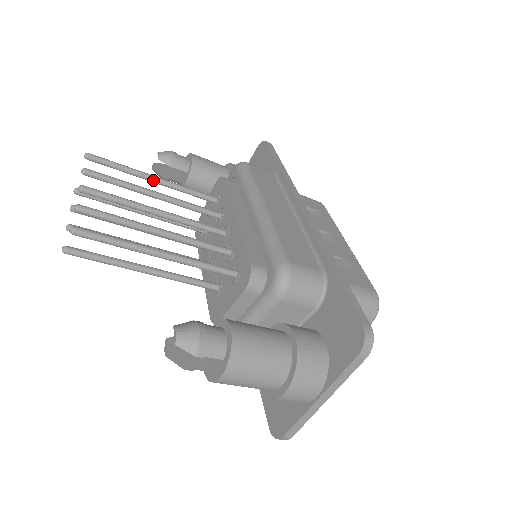
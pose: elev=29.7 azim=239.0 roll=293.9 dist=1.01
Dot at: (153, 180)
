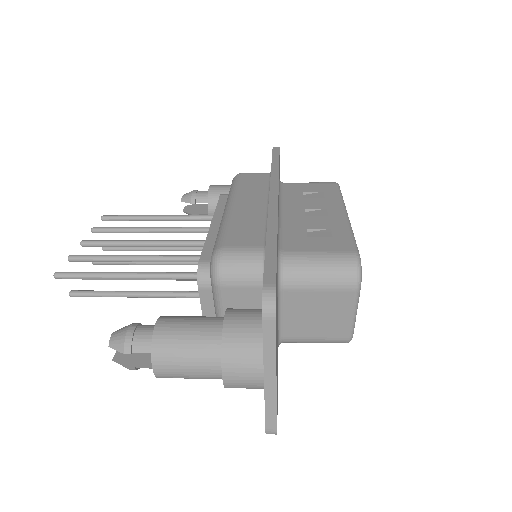
Dot at: (158, 219)
